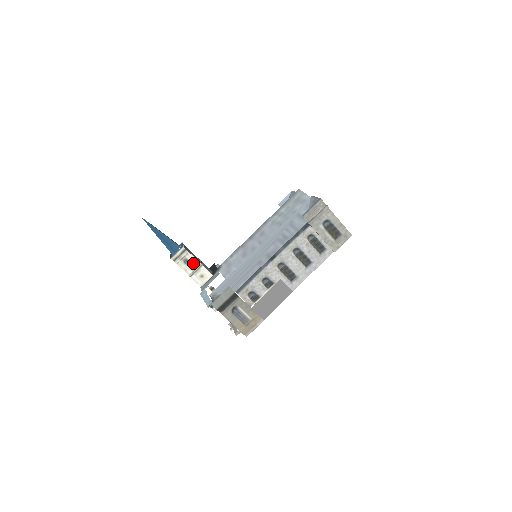
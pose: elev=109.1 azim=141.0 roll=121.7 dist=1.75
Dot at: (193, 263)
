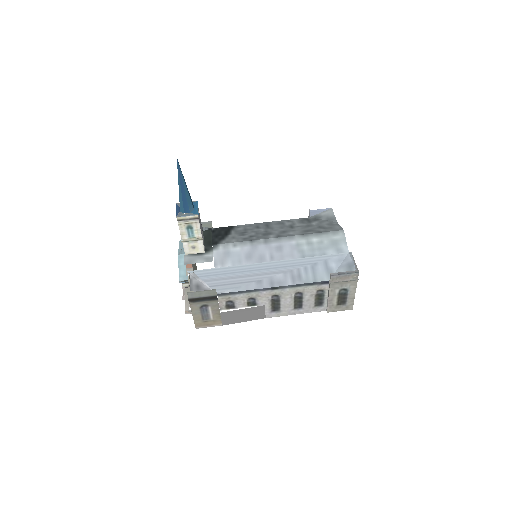
Dot at: (195, 233)
